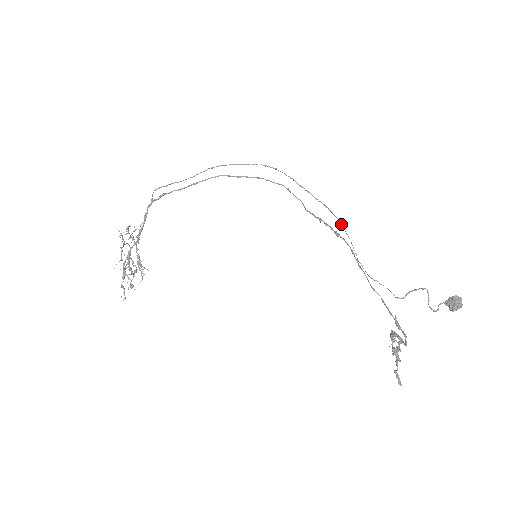
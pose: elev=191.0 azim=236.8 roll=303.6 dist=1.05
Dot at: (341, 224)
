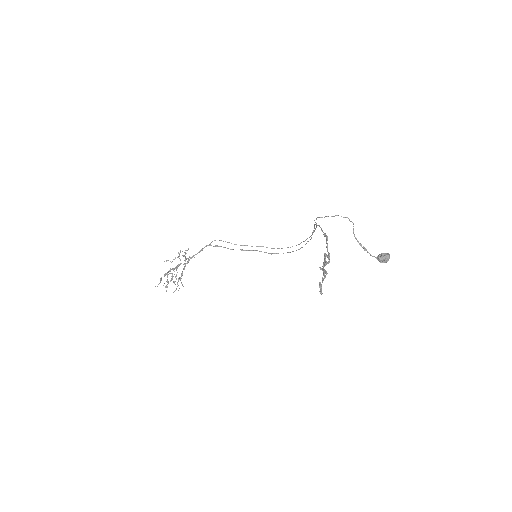
Dot at: (316, 226)
